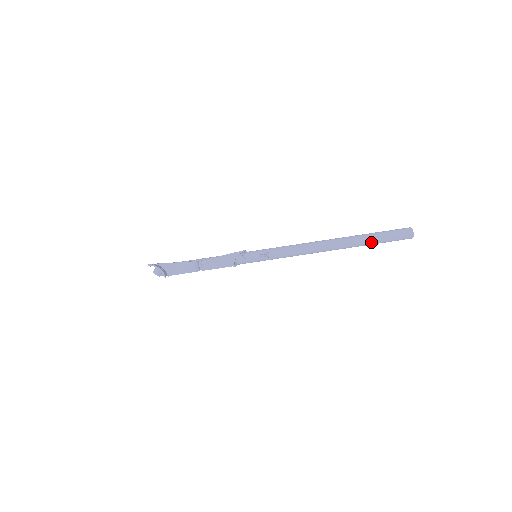
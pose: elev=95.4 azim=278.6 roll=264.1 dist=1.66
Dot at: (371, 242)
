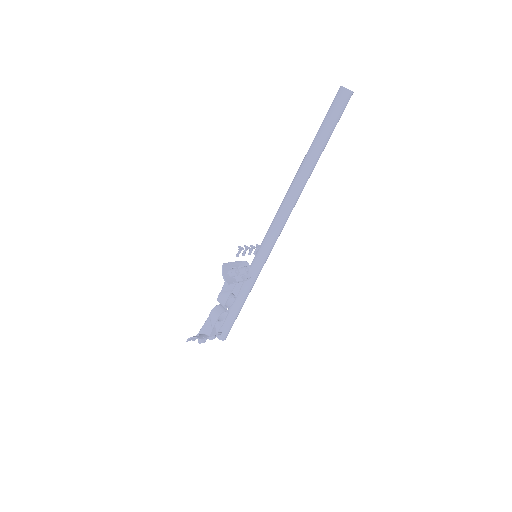
Dot at: (322, 140)
